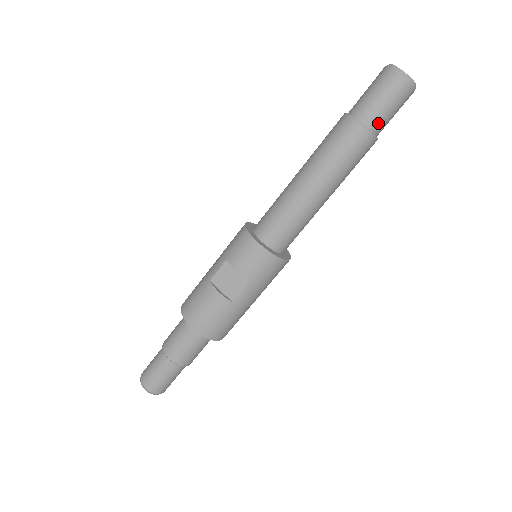
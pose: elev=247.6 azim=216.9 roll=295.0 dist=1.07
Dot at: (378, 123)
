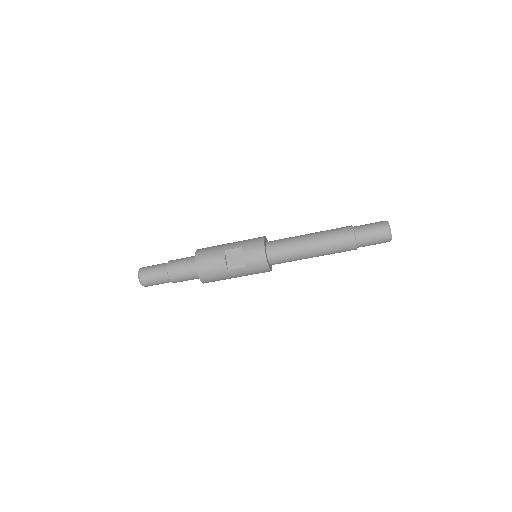
Dot at: (363, 243)
